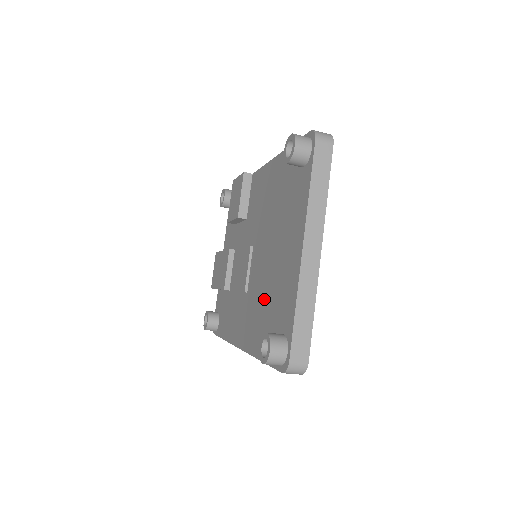
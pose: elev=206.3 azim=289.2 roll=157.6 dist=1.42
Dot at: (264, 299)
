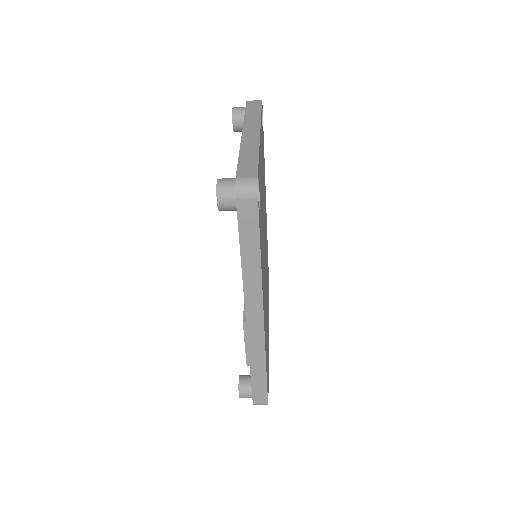
Dot at: occluded
